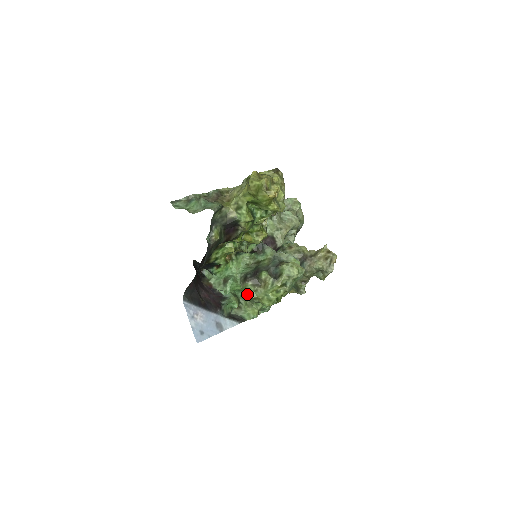
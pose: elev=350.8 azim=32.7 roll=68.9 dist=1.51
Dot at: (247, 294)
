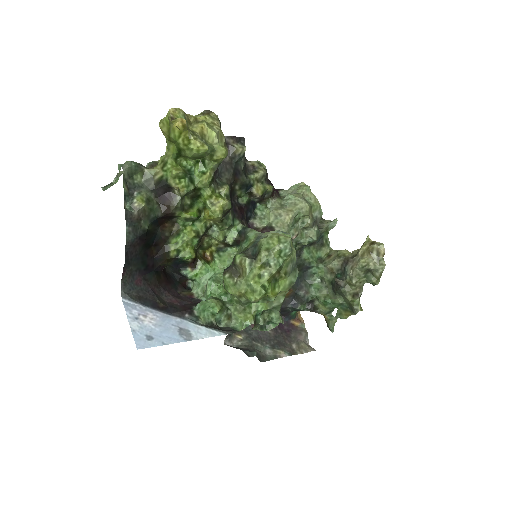
Dot at: occluded
